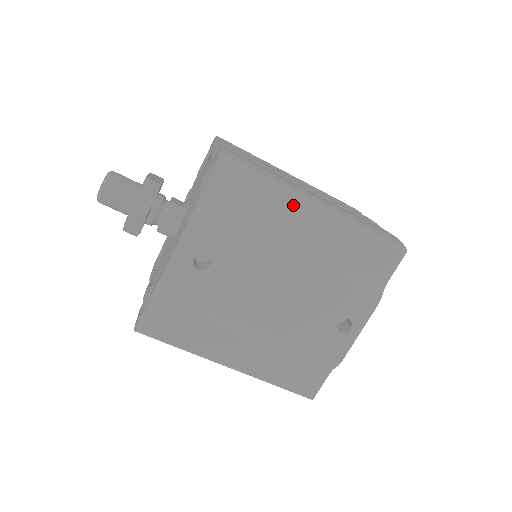
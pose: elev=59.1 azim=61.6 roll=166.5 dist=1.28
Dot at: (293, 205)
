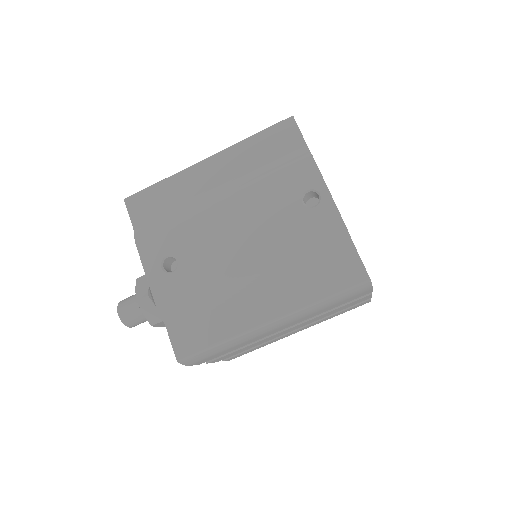
Dot at: (190, 175)
